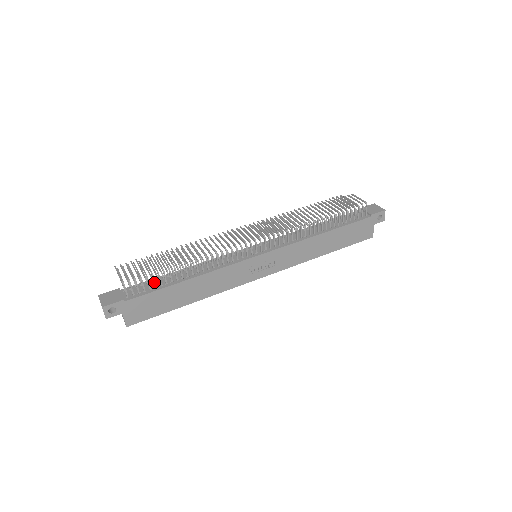
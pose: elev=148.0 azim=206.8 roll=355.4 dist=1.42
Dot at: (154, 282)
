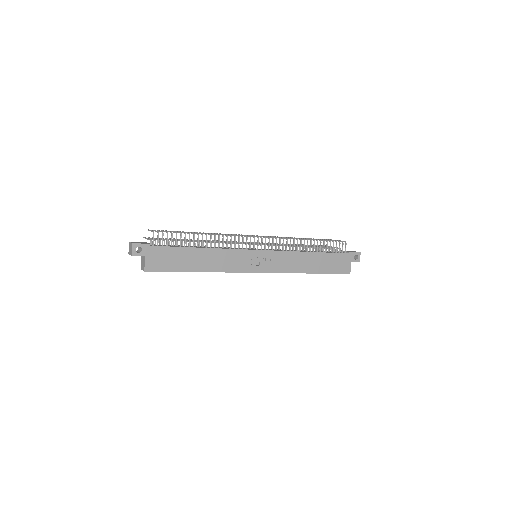
Dot at: (176, 240)
